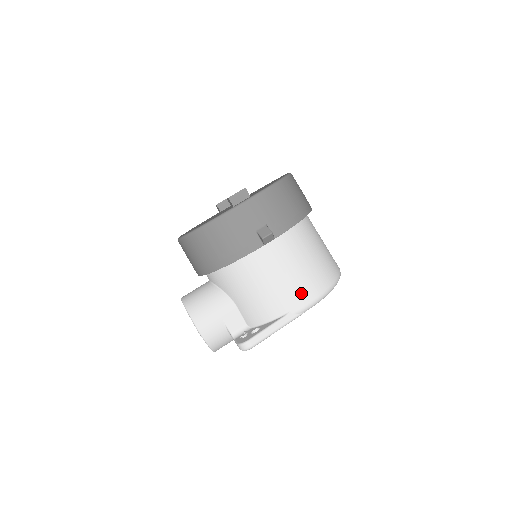
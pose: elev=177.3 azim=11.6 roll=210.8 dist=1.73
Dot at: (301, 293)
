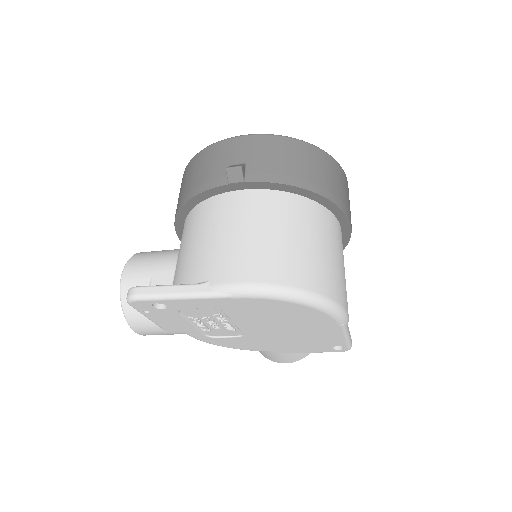
Dot at: (237, 265)
